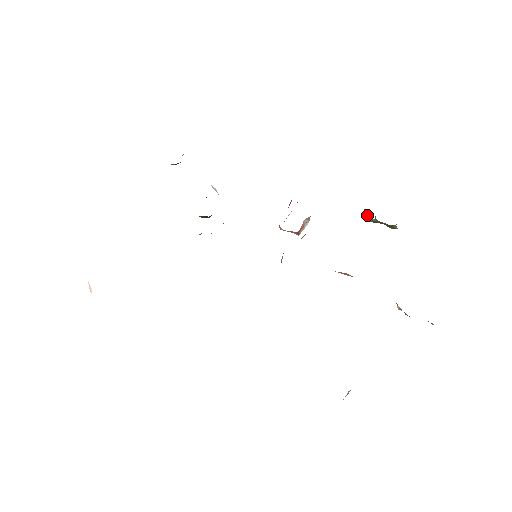
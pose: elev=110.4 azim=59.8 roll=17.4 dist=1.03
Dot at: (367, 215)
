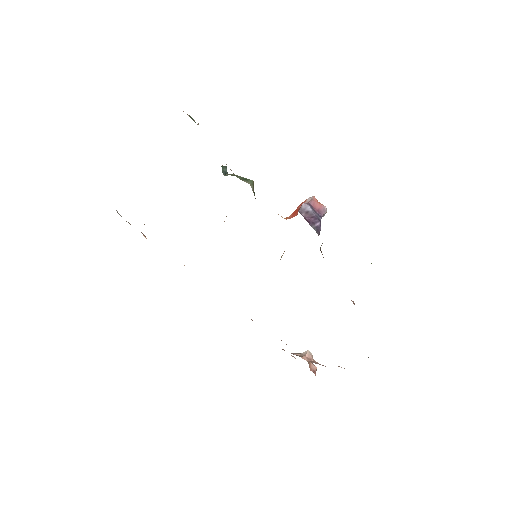
Dot at: occluded
